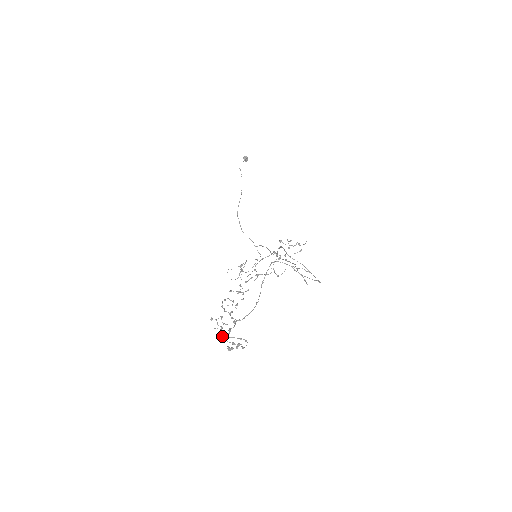
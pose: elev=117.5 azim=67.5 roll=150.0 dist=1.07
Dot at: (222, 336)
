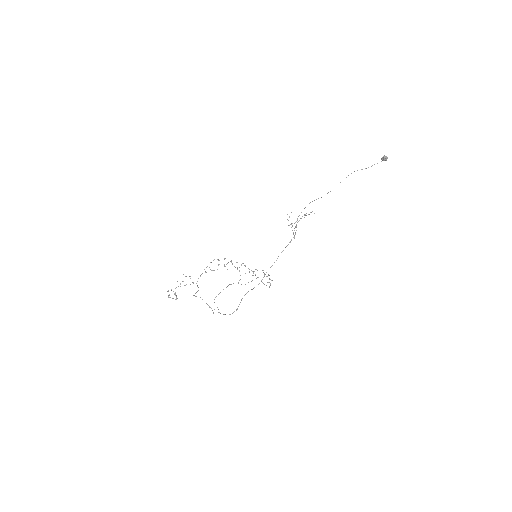
Dot at: (171, 290)
